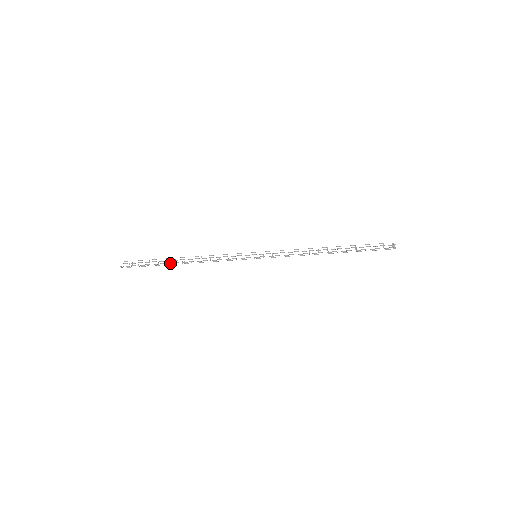
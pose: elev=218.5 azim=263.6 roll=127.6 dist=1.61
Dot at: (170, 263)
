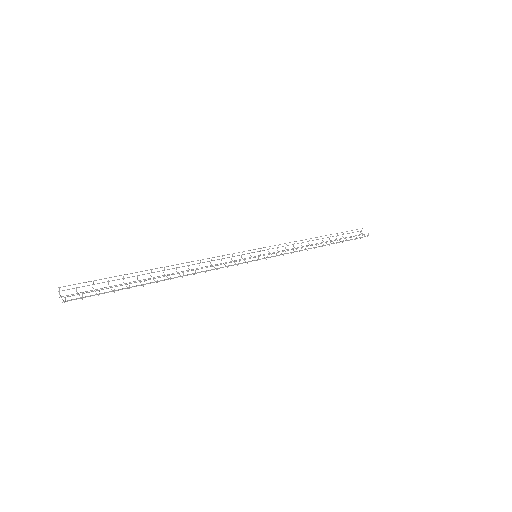
Dot at: (144, 279)
